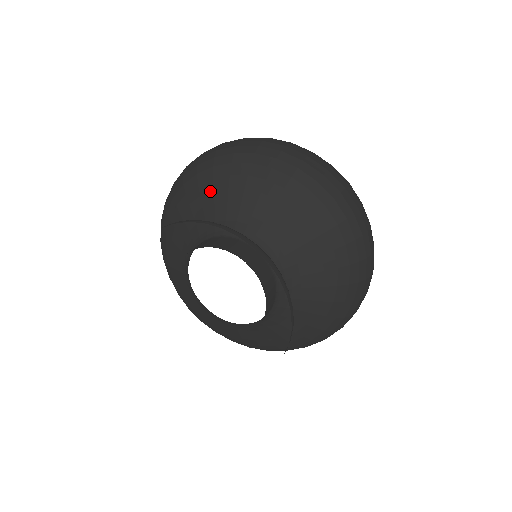
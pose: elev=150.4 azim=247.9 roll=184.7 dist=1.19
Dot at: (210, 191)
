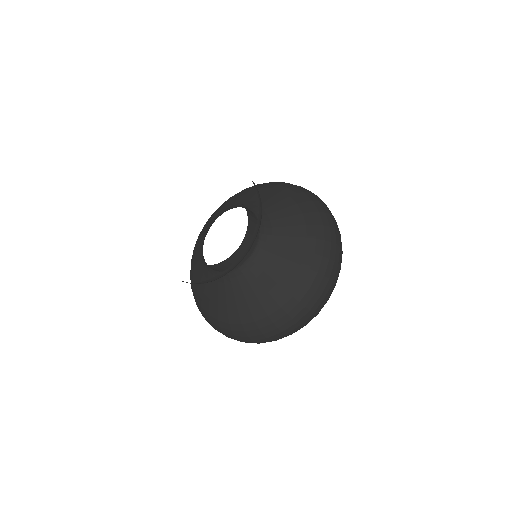
Dot at: (264, 192)
